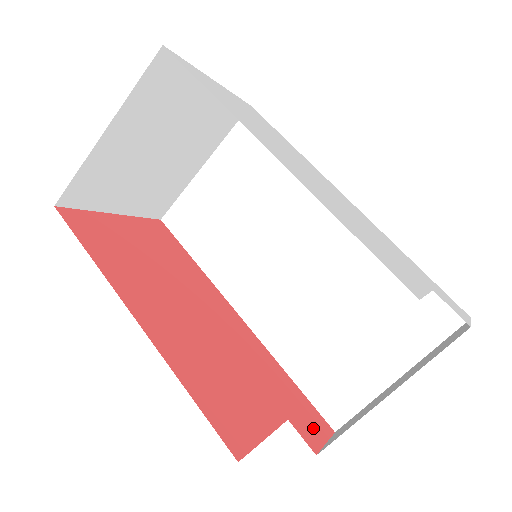
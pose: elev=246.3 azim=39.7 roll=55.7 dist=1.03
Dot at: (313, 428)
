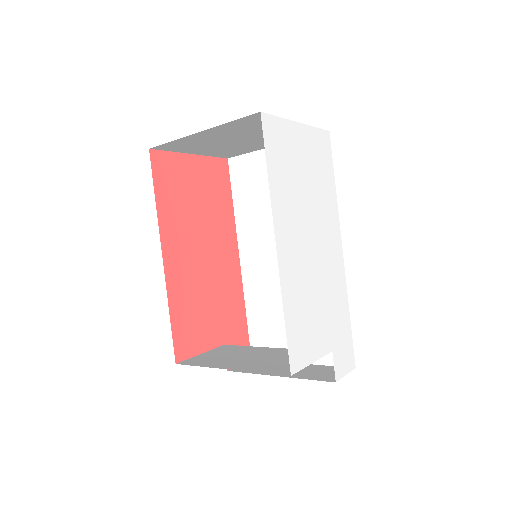
Dot at: occluded
